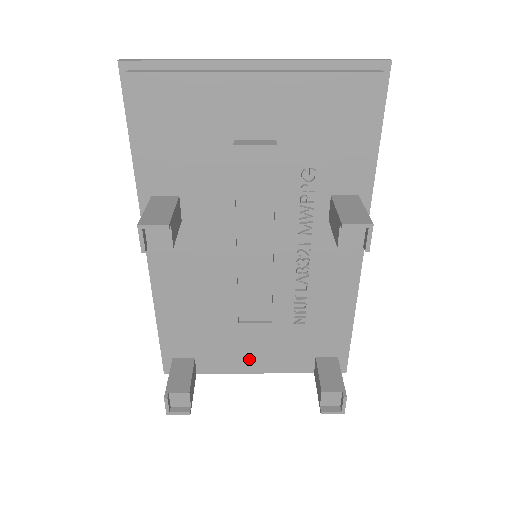
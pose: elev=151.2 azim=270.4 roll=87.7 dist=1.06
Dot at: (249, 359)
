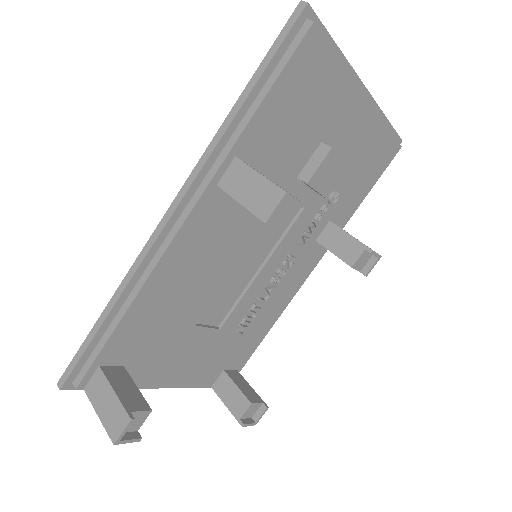
Dot at: (173, 370)
